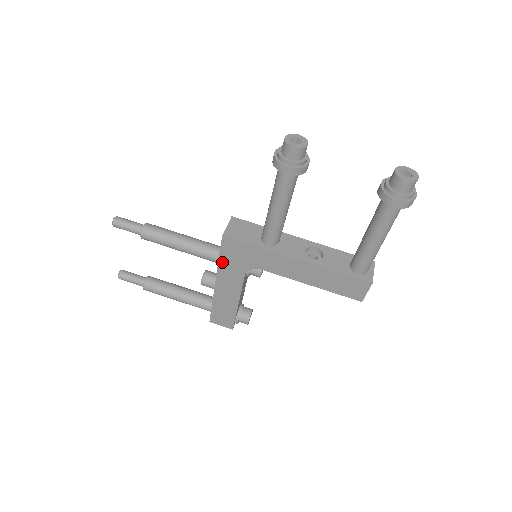
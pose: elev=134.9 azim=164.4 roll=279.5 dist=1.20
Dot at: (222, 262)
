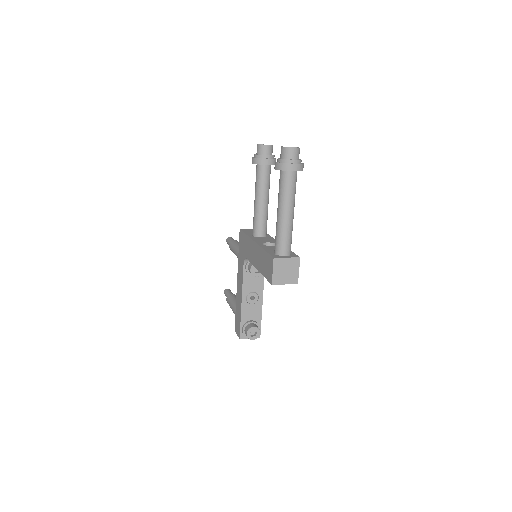
Dot at: (239, 256)
